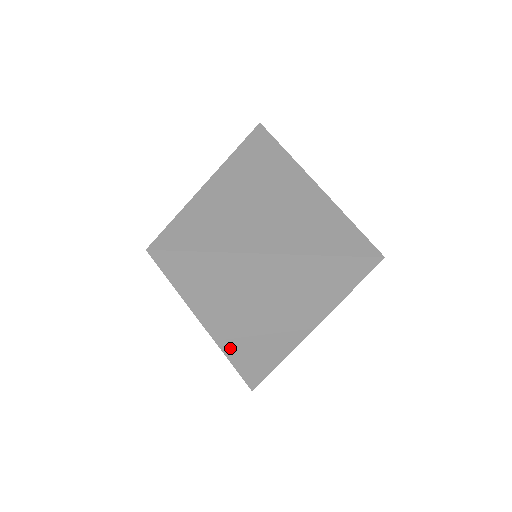
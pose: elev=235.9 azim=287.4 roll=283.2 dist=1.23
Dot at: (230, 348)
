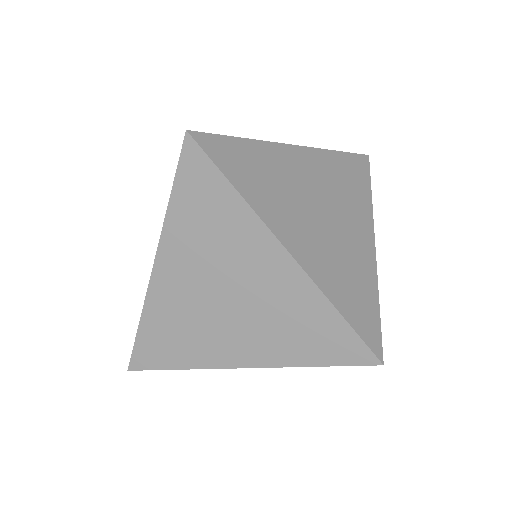
Dot at: occluded
